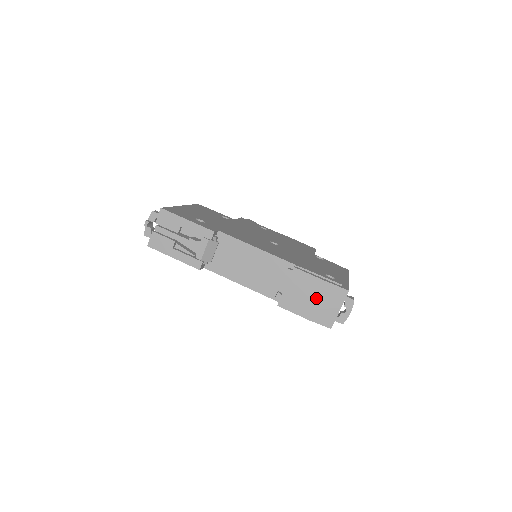
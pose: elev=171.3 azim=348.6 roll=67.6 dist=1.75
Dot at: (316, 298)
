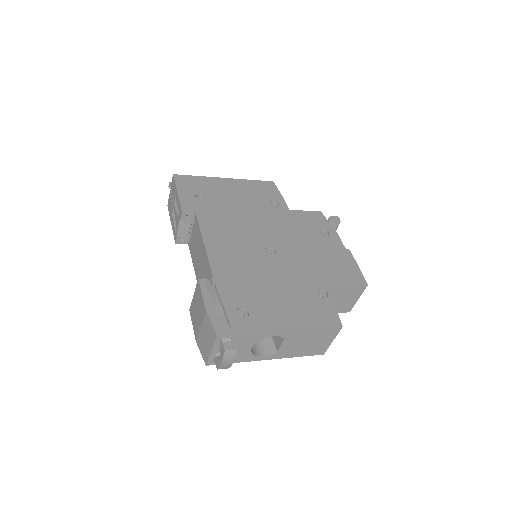
Dot at: (201, 323)
